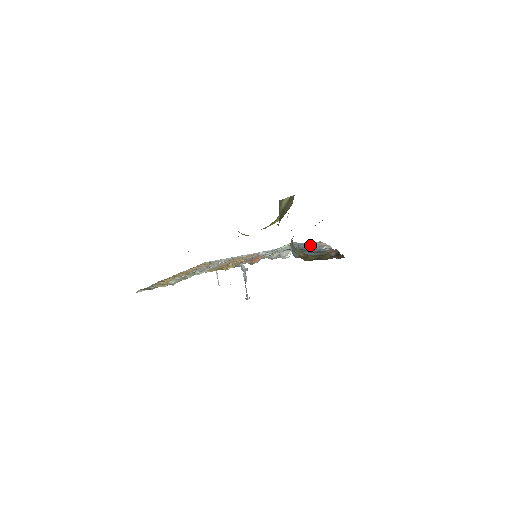
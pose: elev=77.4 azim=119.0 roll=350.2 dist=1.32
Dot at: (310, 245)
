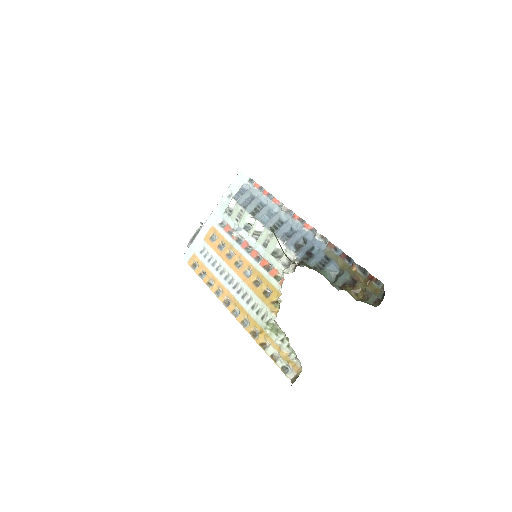
Dot at: (276, 216)
